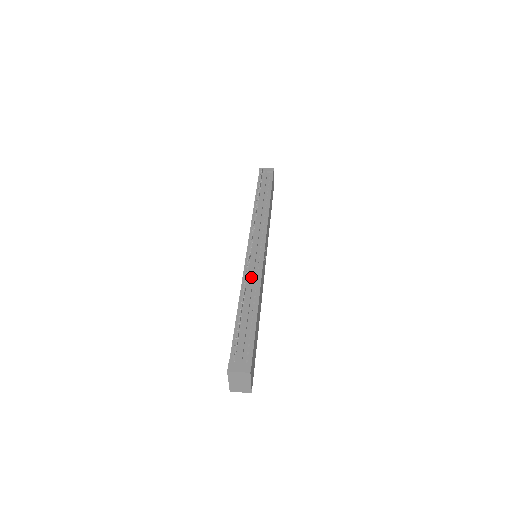
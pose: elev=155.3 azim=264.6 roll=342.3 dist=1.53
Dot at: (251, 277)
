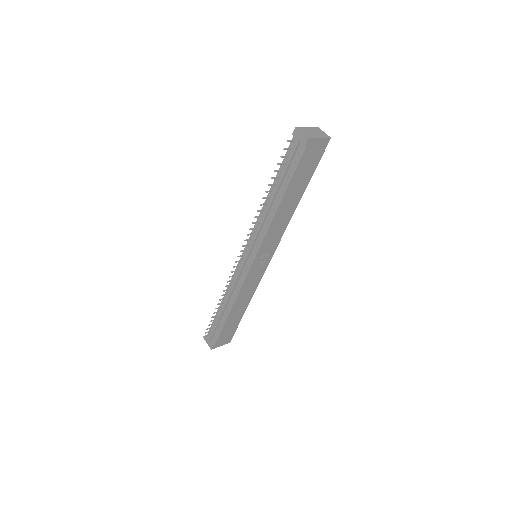
Dot at: (232, 288)
